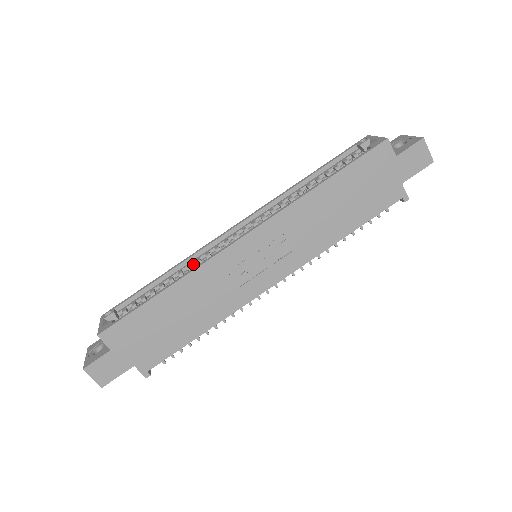
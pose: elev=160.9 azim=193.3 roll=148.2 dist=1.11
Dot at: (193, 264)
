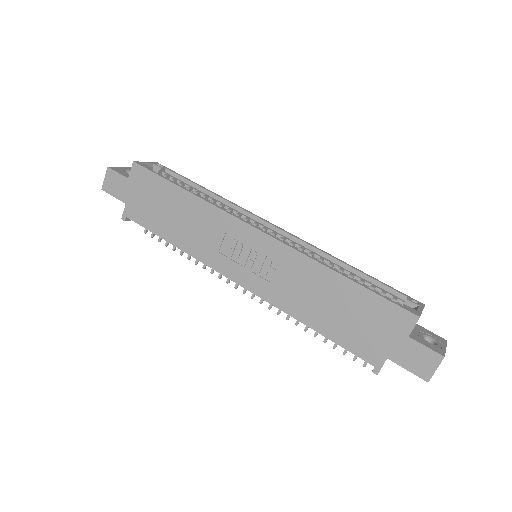
Dot at: (226, 208)
